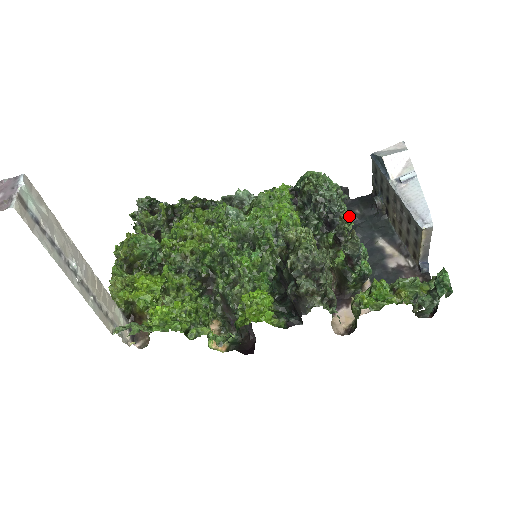
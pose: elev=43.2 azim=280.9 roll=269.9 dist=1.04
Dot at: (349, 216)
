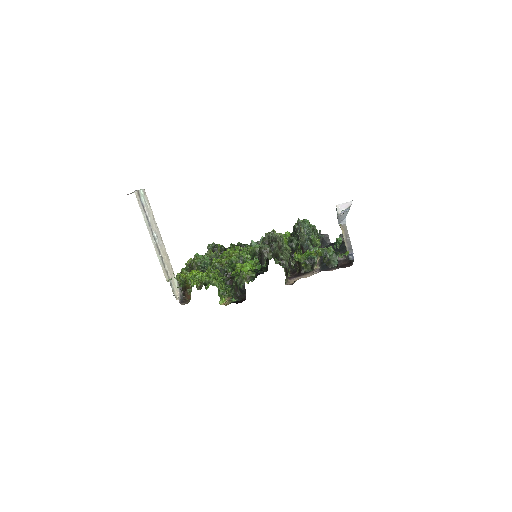
Dot at: (318, 240)
